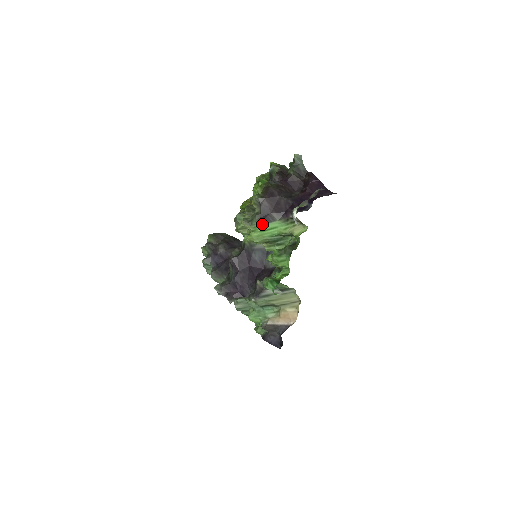
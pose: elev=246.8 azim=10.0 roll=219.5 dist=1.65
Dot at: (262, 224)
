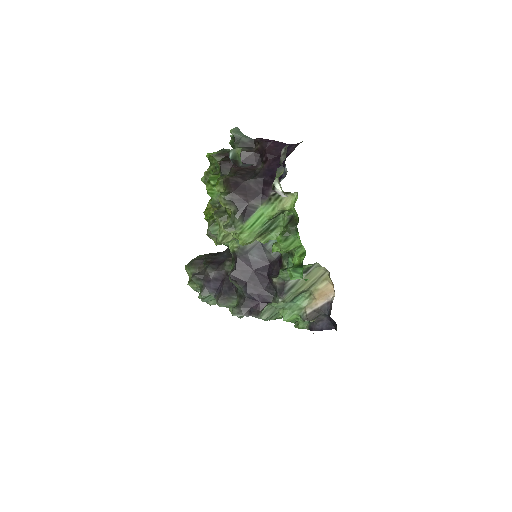
Dot at: (246, 220)
